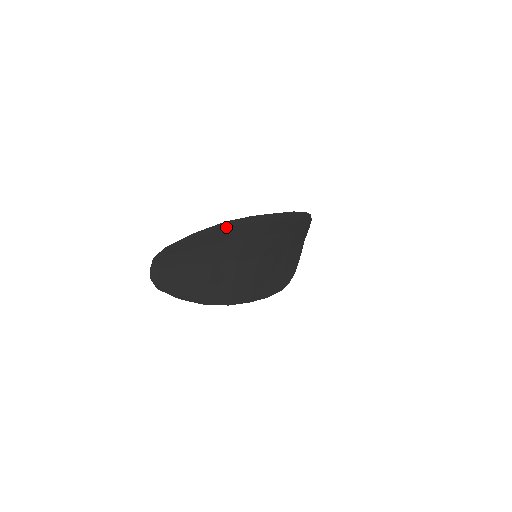
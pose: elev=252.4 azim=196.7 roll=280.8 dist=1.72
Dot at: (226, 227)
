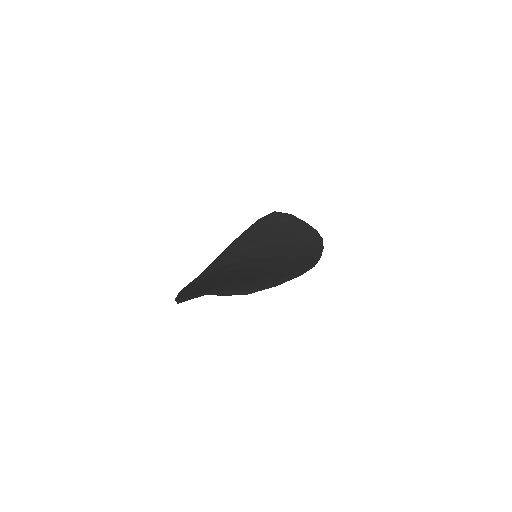
Dot at: occluded
